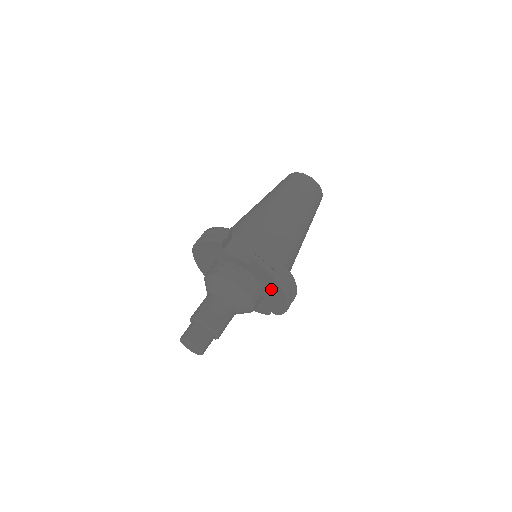
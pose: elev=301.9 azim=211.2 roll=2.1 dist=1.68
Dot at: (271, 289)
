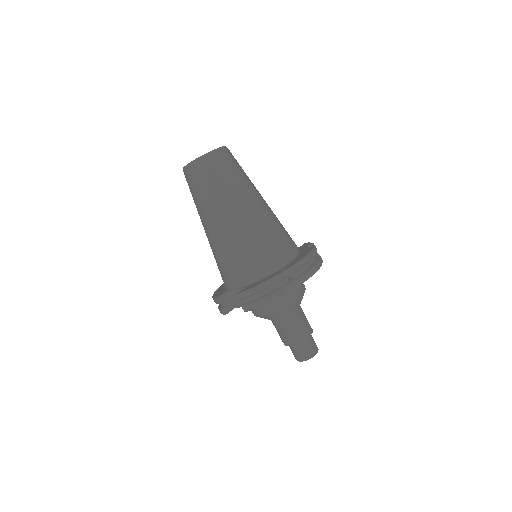
Dot at: occluded
